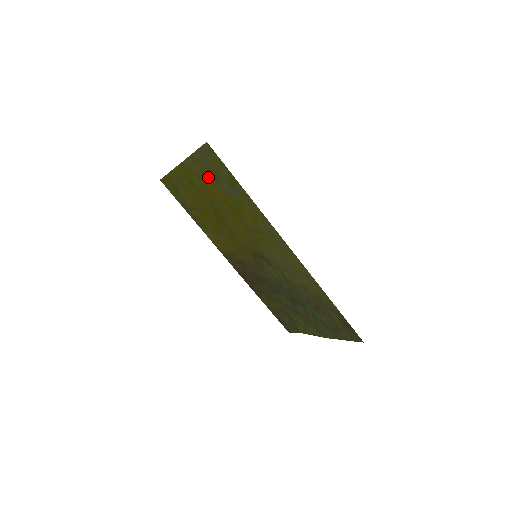
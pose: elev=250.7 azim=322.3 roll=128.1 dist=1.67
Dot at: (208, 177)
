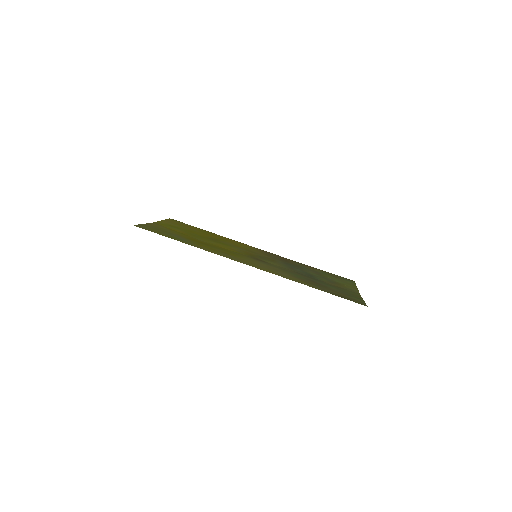
Dot at: (168, 231)
